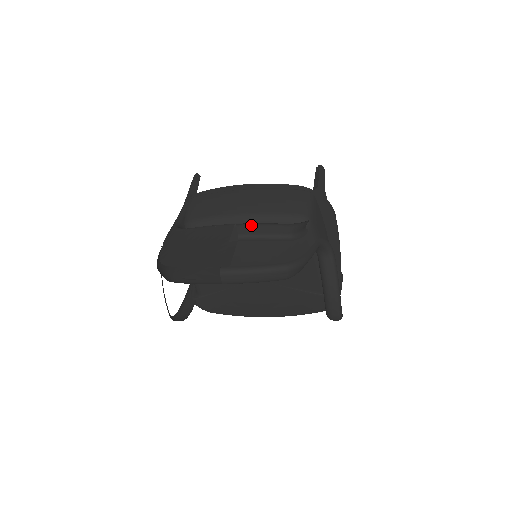
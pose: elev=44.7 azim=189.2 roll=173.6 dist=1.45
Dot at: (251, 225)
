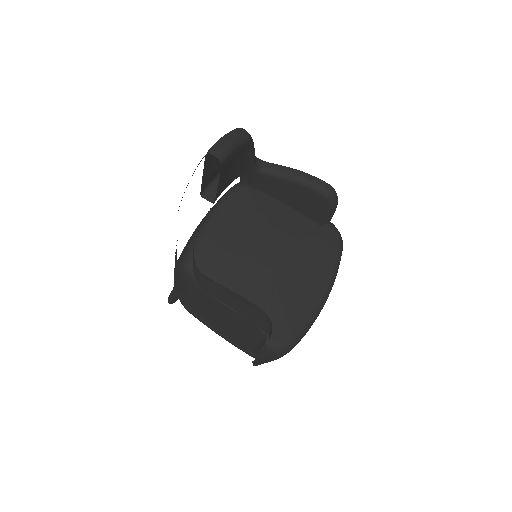
Dot at: (210, 190)
